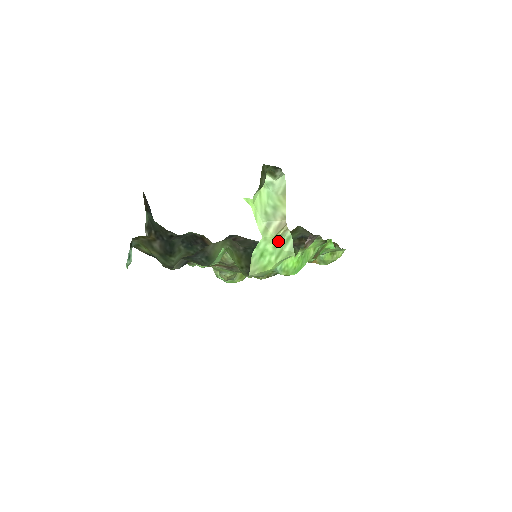
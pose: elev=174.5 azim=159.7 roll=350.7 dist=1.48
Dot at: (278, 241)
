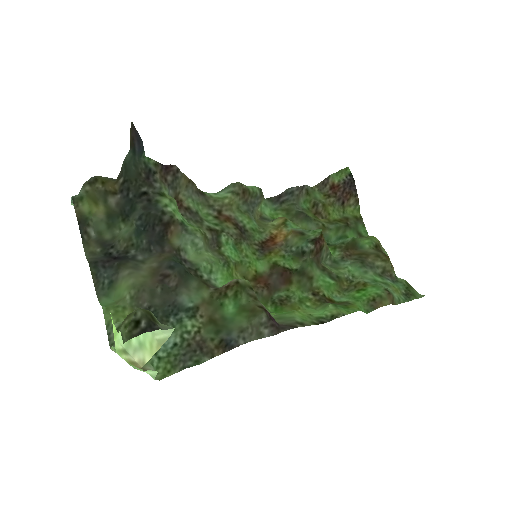
Dot at: occluded
